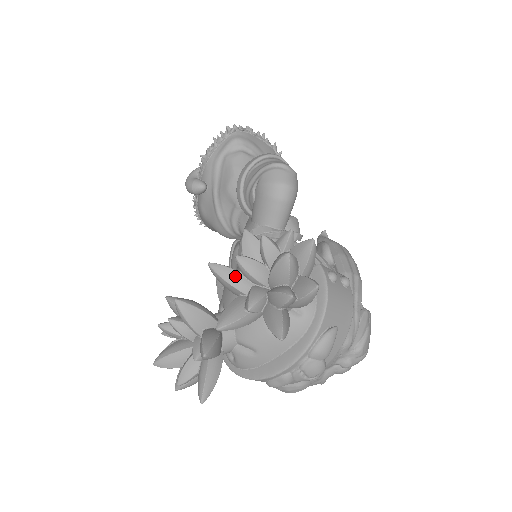
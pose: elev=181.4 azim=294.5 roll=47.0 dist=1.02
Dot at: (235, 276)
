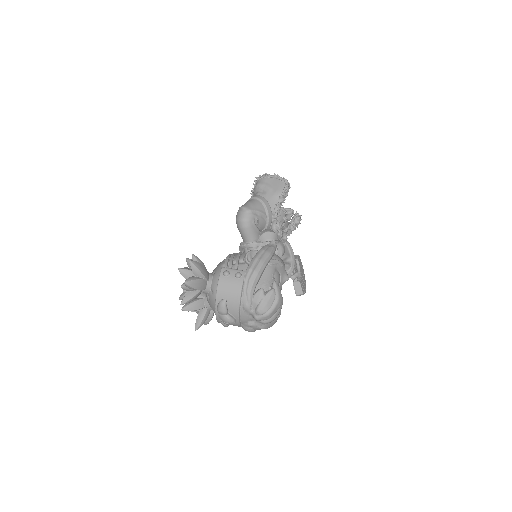
Dot at: occluded
